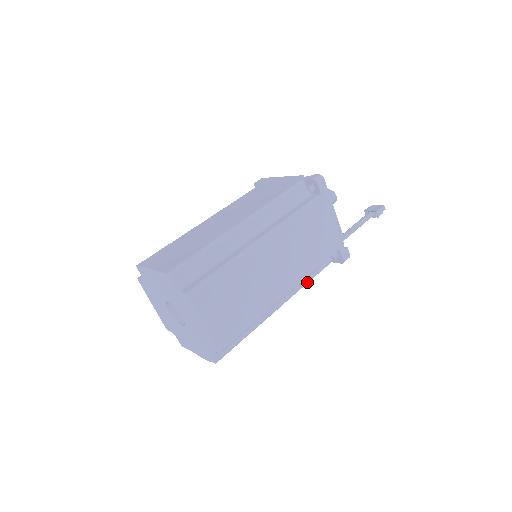
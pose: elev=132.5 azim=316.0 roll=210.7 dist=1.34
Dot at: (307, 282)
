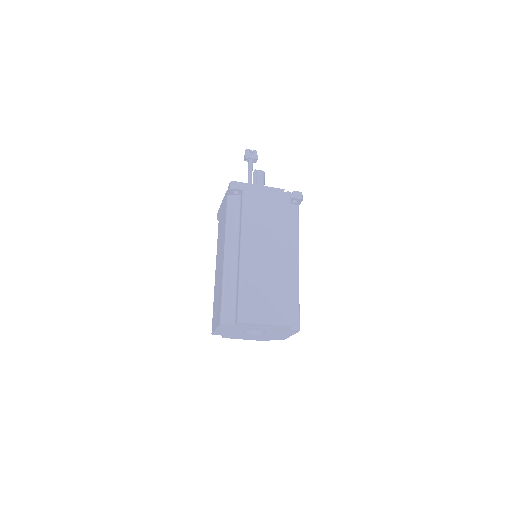
Dot at: occluded
